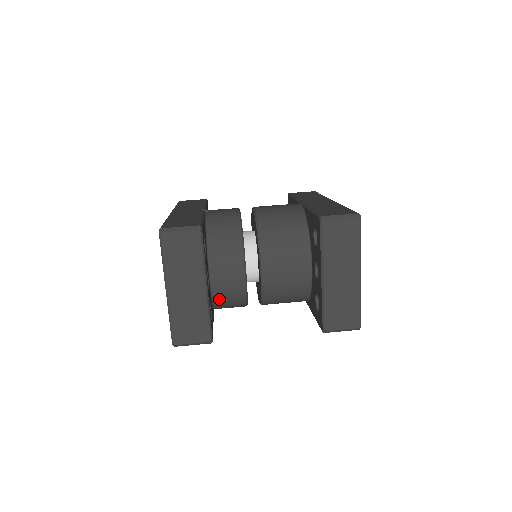
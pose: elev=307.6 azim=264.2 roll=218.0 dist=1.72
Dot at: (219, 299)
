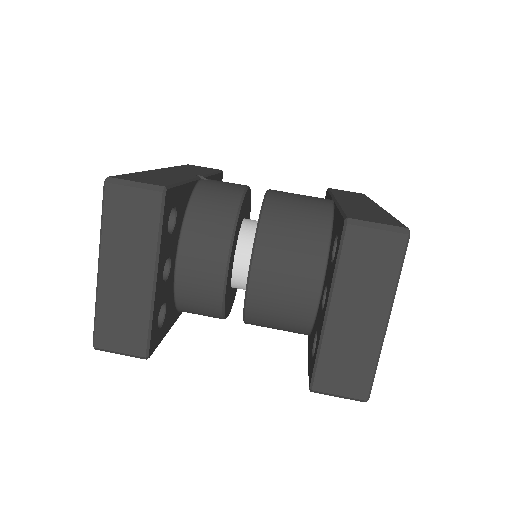
Dot at: (185, 300)
